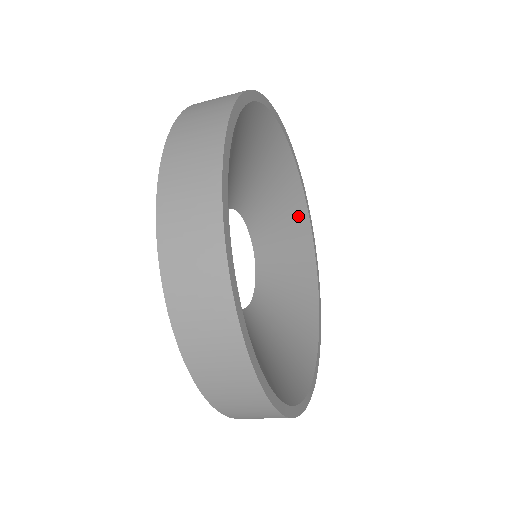
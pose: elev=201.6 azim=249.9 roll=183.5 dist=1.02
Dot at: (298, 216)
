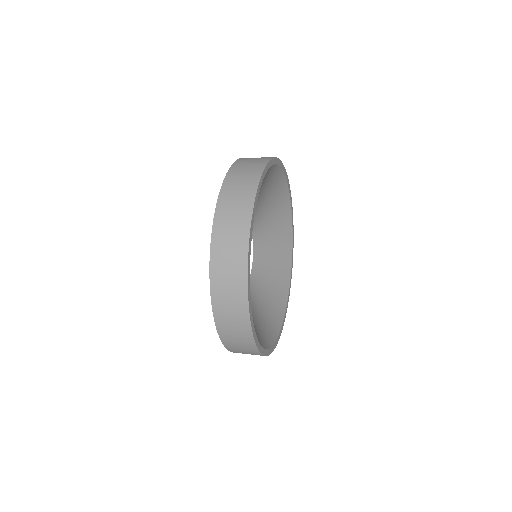
Dot at: (282, 200)
